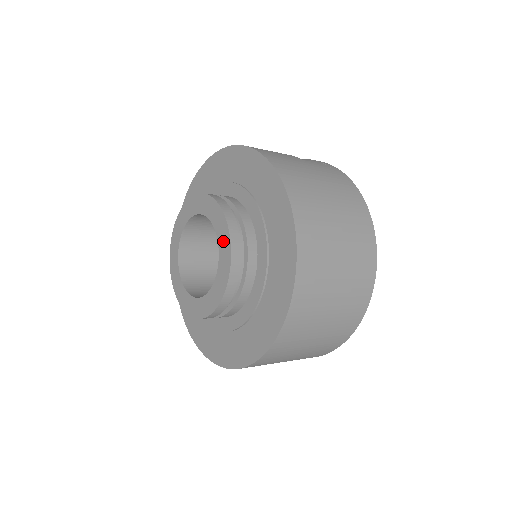
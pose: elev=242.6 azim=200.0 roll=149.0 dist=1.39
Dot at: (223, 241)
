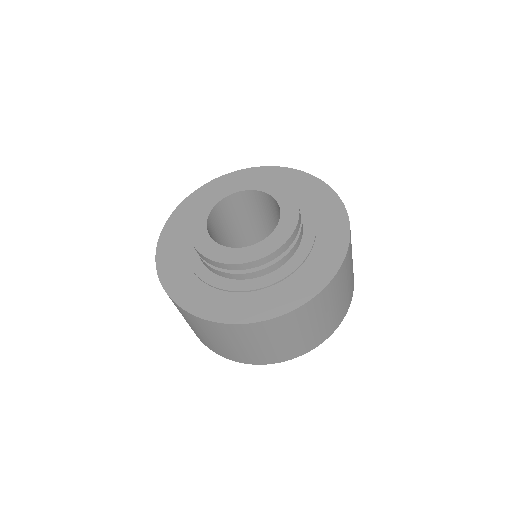
Dot at: (283, 196)
